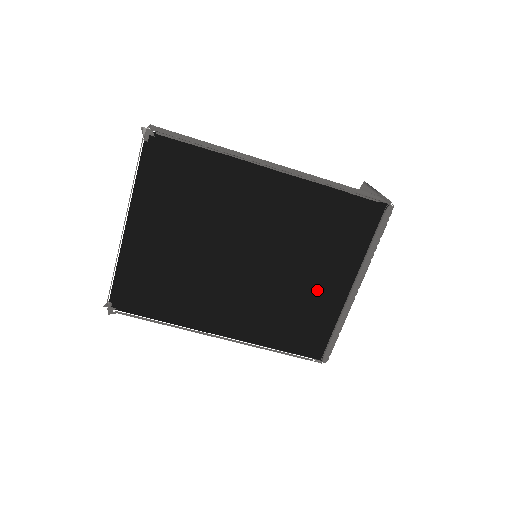
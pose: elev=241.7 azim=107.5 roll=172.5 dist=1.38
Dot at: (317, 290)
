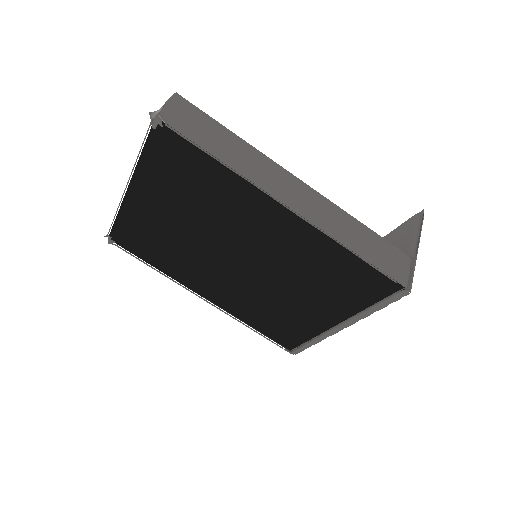
Dot at: (303, 311)
